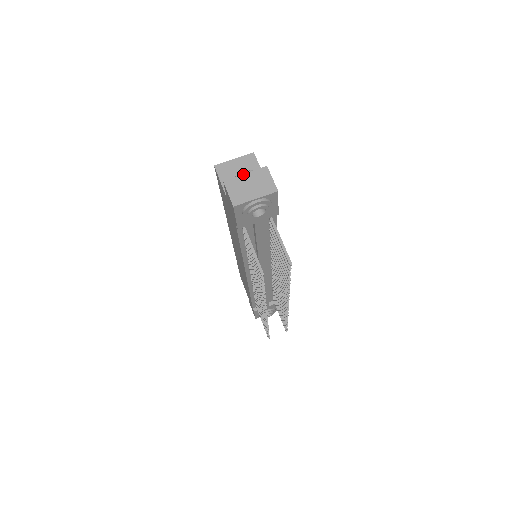
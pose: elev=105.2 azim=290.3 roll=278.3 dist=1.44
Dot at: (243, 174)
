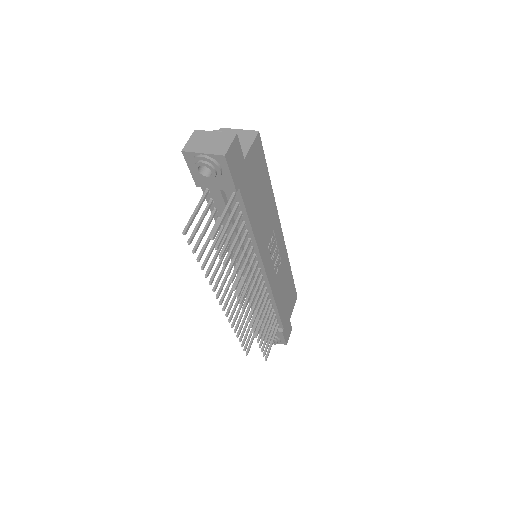
Dot at: (213, 131)
